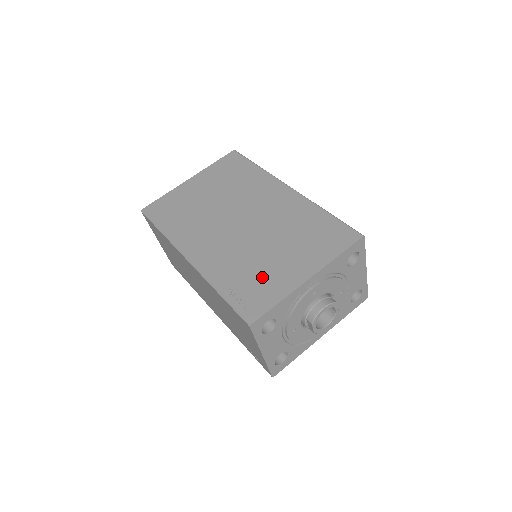
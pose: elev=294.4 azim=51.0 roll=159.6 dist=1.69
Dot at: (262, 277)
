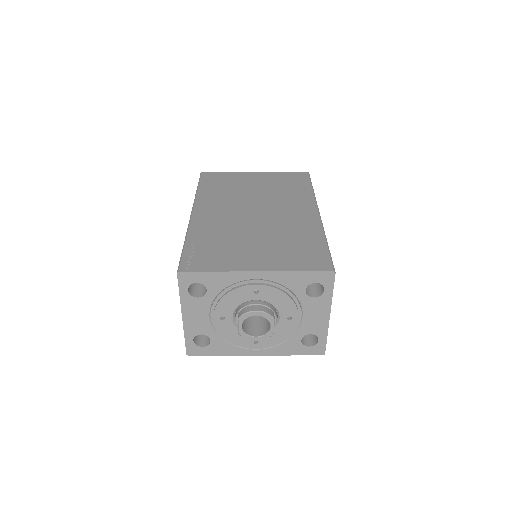
Dot at: (225, 250)
